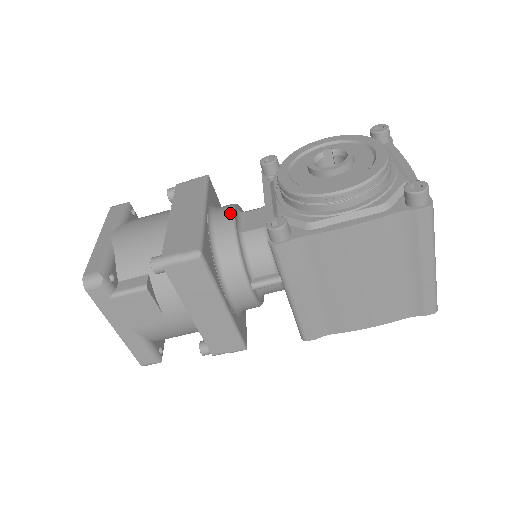
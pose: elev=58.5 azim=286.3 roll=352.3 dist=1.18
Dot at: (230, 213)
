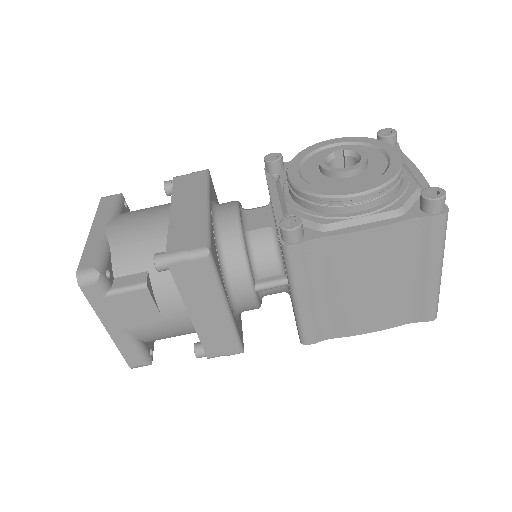
Dot at: (235, 210)
